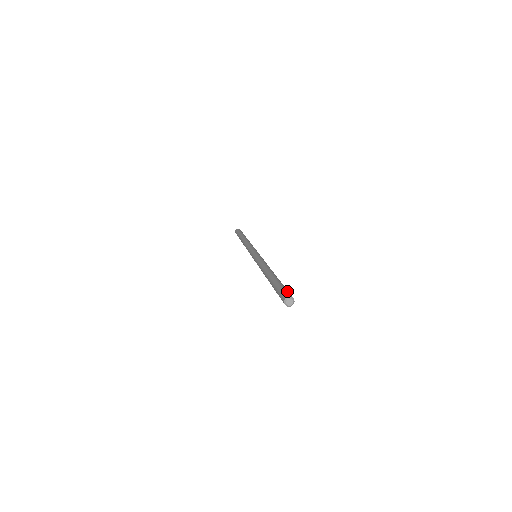
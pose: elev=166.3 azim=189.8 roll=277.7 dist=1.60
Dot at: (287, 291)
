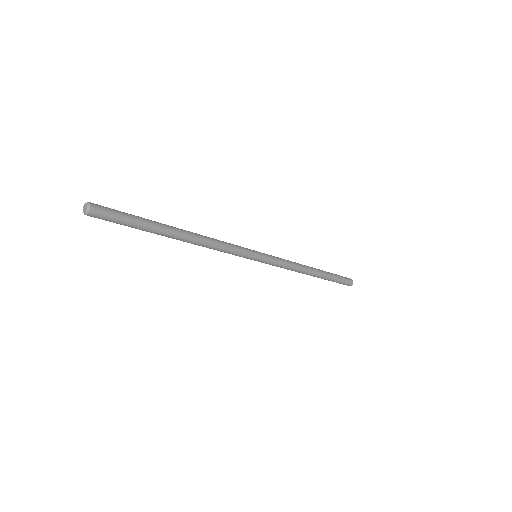
Dot at: (108, 208)
